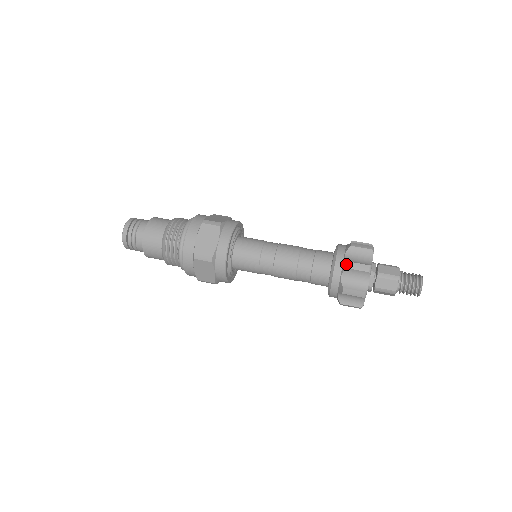
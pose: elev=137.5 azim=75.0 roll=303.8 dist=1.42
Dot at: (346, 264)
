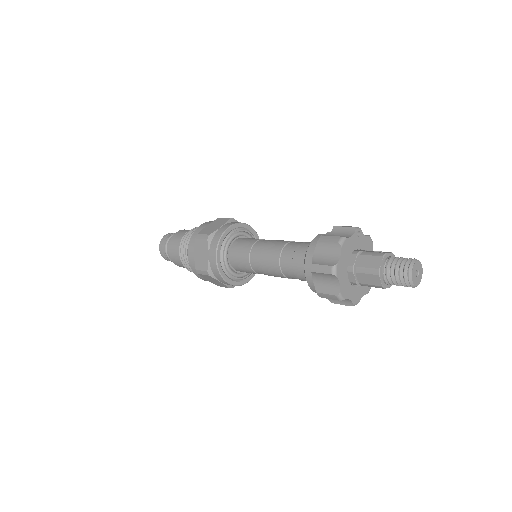
Dot at: (311, 267)
